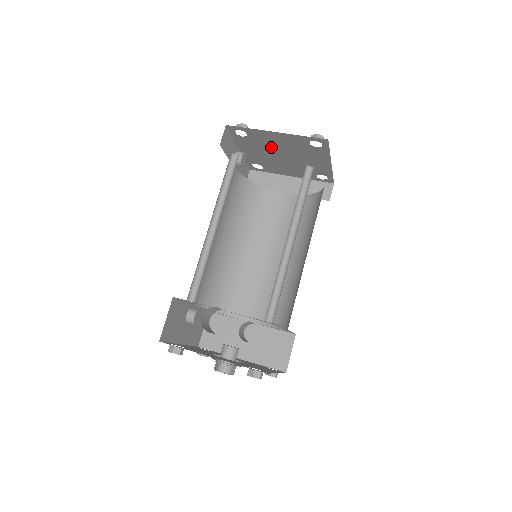
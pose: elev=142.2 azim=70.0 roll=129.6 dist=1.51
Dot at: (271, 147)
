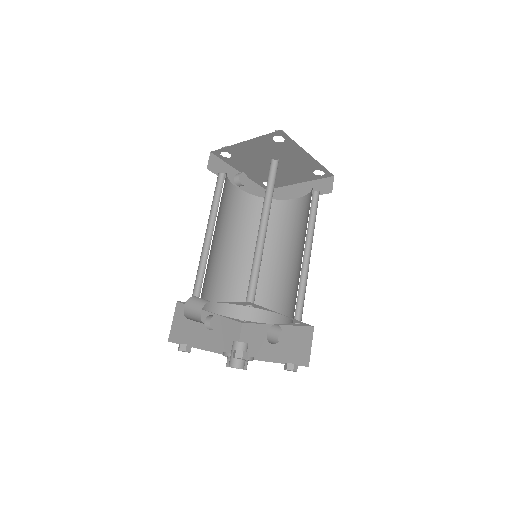
Dot at: (256, 159)
